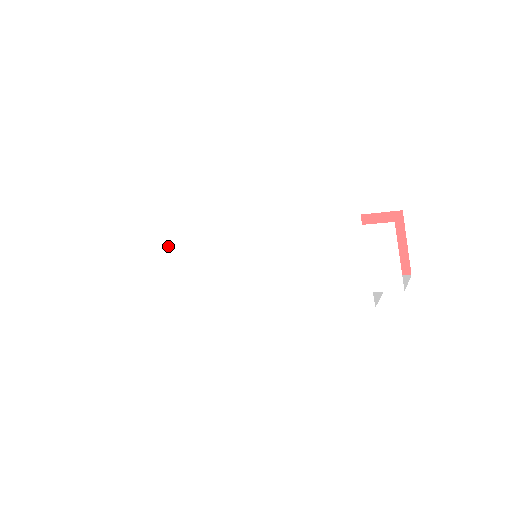
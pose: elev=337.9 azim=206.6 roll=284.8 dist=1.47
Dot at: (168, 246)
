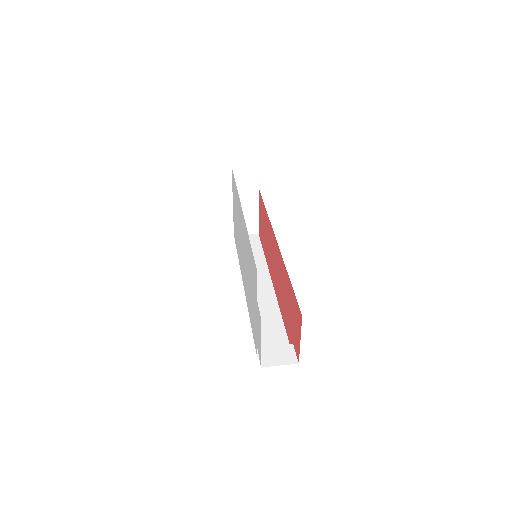
Dot at: (235, 204)
